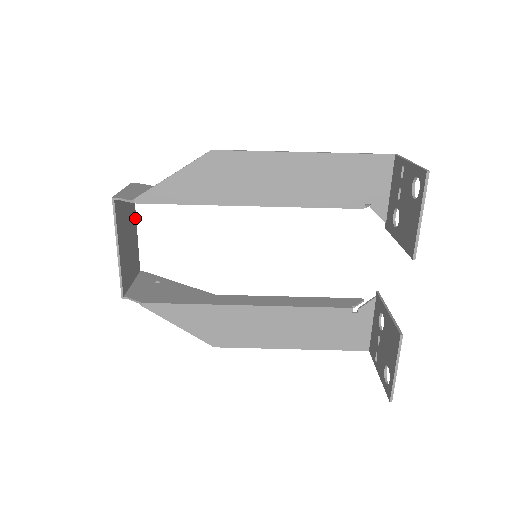
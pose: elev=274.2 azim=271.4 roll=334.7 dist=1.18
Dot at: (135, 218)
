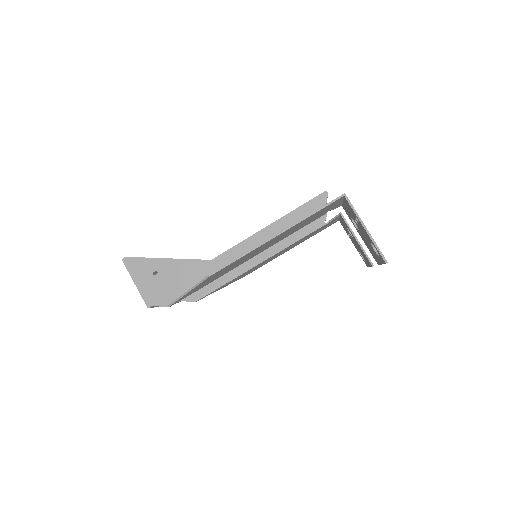
Dot at: occluded
